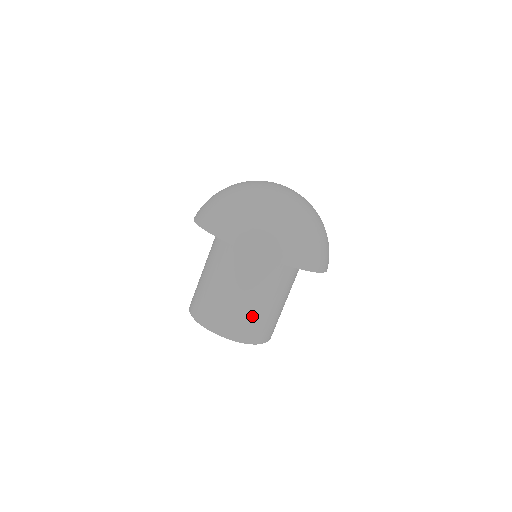
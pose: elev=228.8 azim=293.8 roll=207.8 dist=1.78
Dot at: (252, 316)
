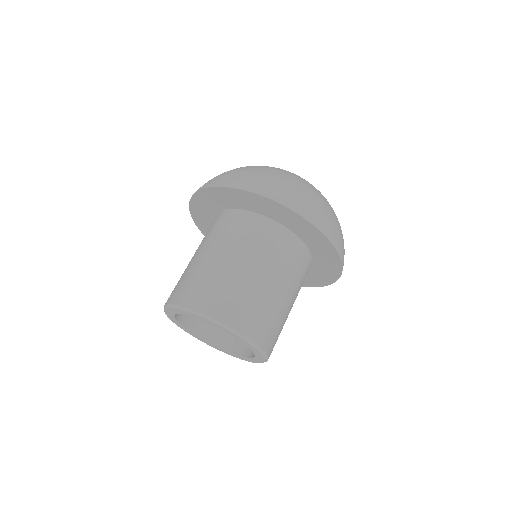
Dot at: (265, 305)
